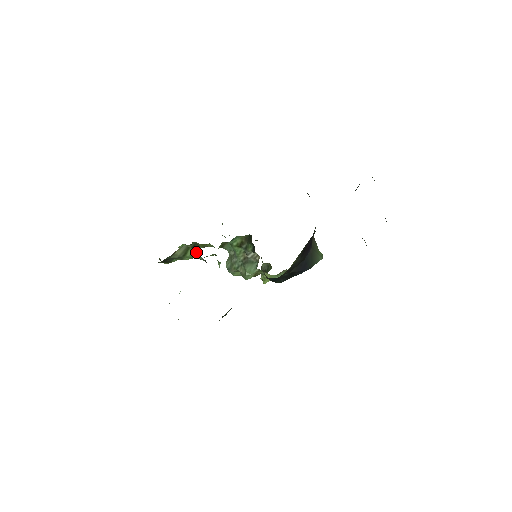
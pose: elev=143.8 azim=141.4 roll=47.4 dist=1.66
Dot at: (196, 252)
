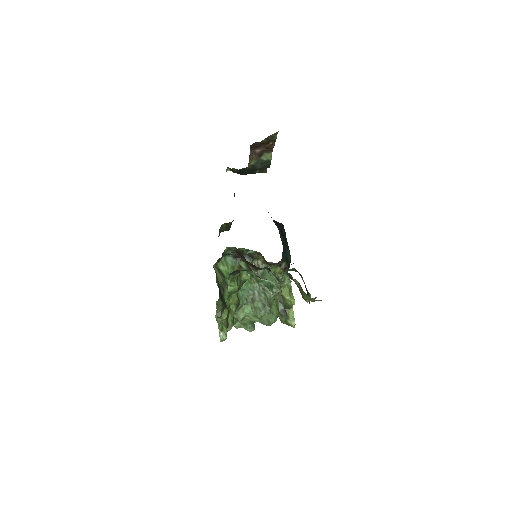
Dot at: (225, 262)
